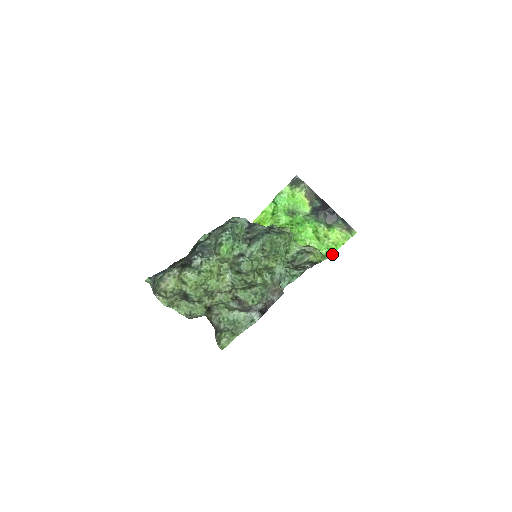
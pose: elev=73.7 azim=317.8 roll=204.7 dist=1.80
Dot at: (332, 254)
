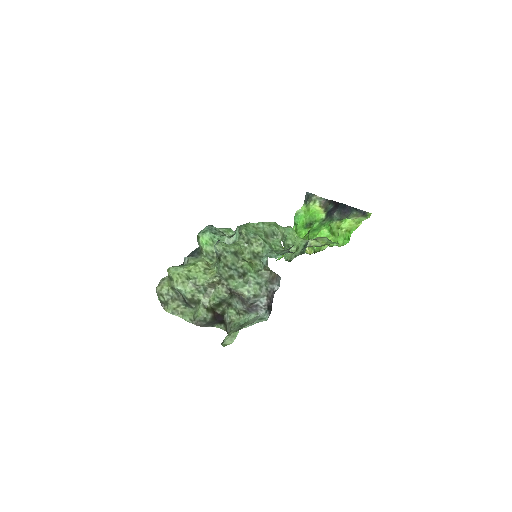
Dot at: (348, 242)
